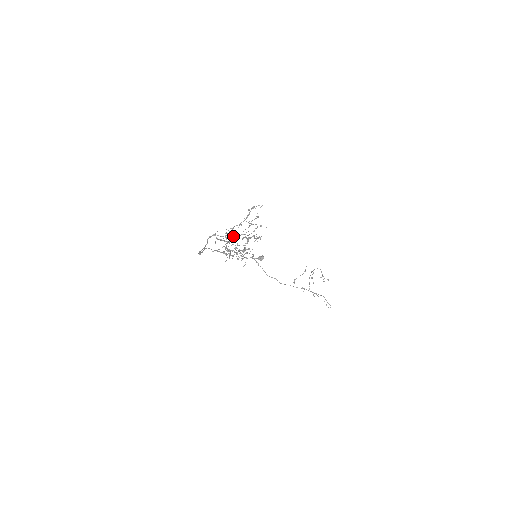
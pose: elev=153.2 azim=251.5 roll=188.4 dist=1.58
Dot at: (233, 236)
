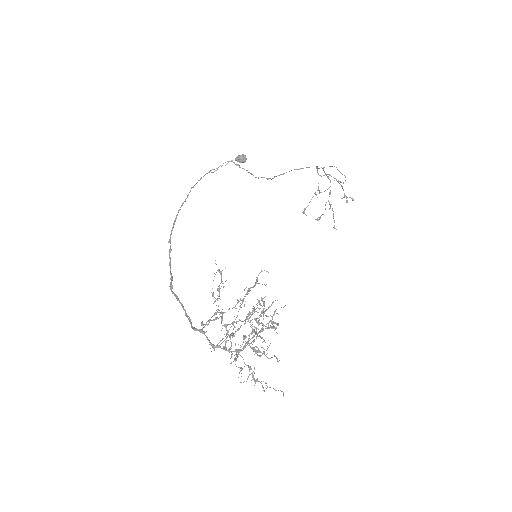
Dot at: (223, 283)
